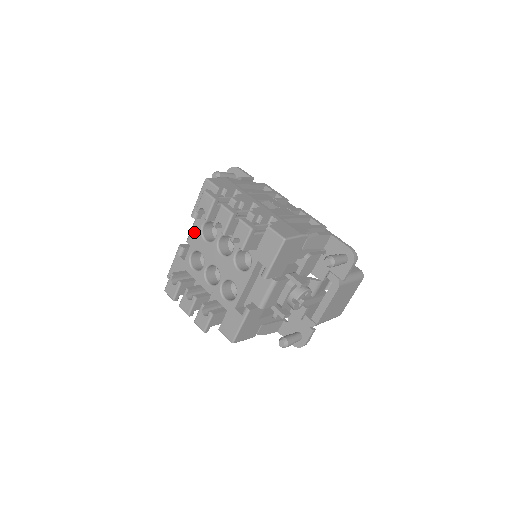
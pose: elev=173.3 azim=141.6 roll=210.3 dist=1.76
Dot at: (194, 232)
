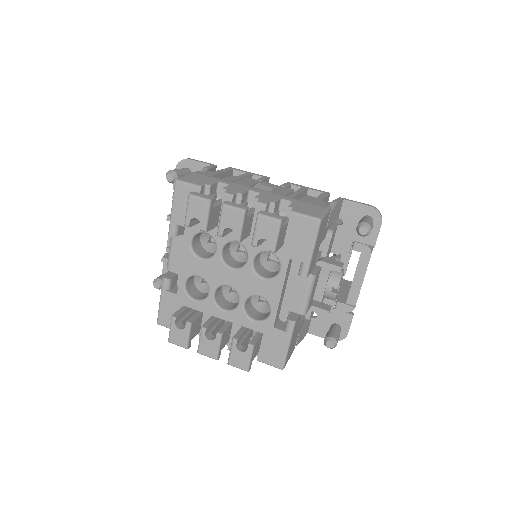
Dot at: (175, 254)
